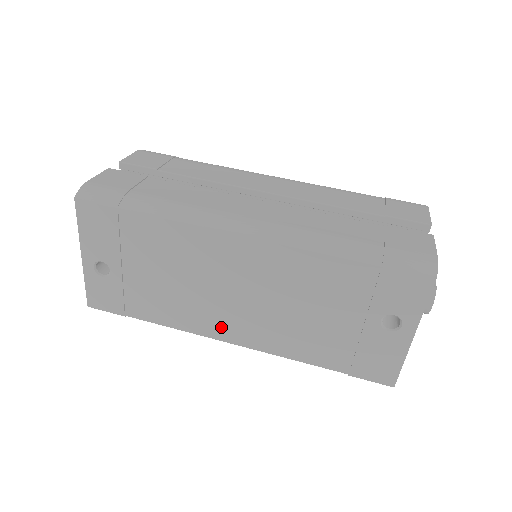
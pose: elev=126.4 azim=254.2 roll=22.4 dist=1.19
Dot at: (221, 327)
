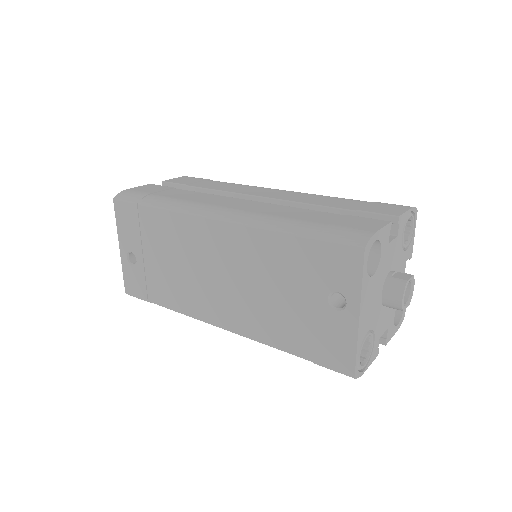
Dot at: (211, 310)
